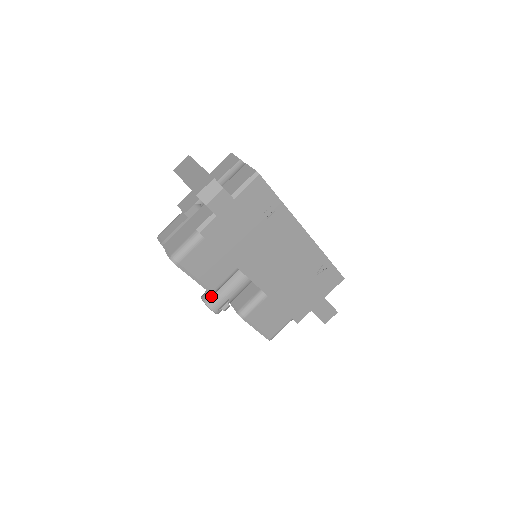
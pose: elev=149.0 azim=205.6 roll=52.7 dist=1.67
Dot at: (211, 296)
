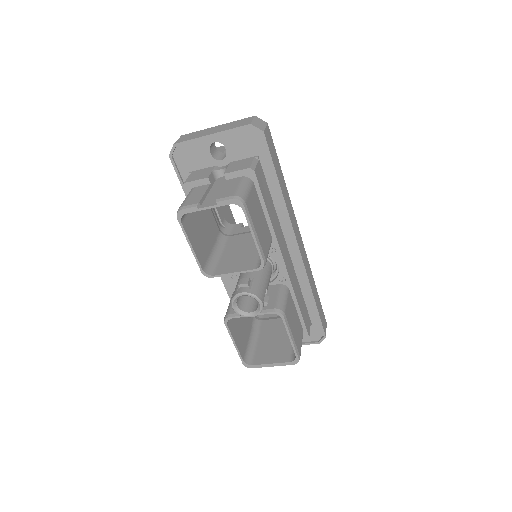
Dot at: (250, 285)
